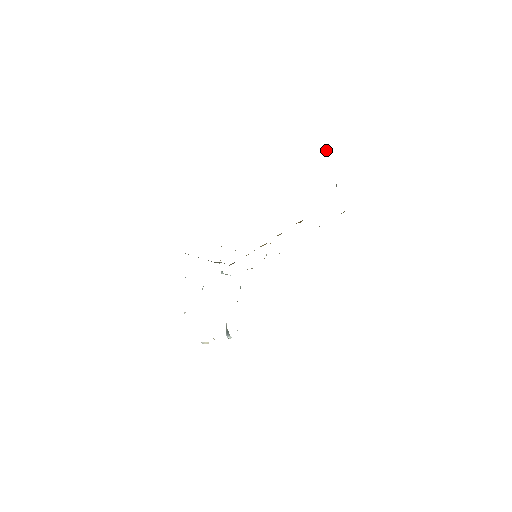
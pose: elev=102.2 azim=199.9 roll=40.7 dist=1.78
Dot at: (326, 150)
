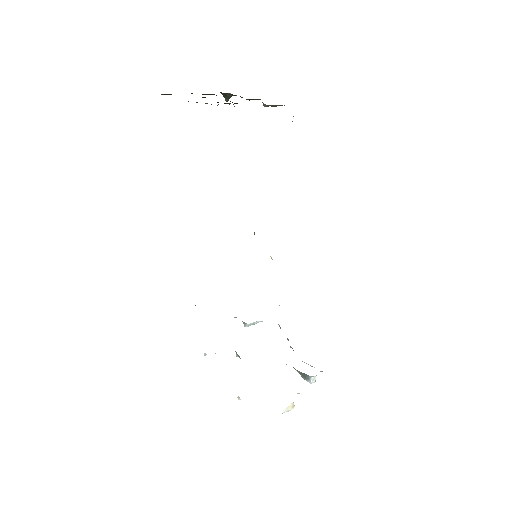
Dot at: (229, 96)
